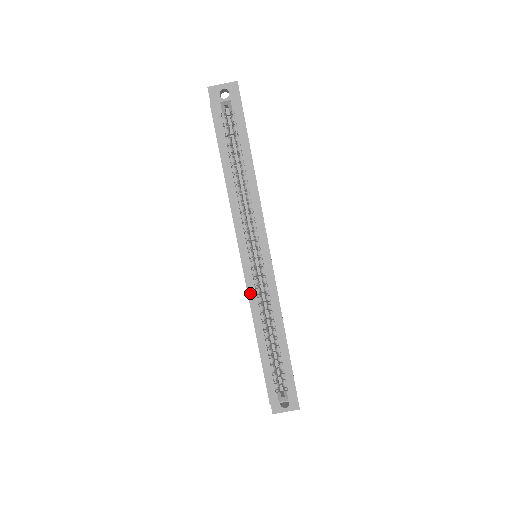
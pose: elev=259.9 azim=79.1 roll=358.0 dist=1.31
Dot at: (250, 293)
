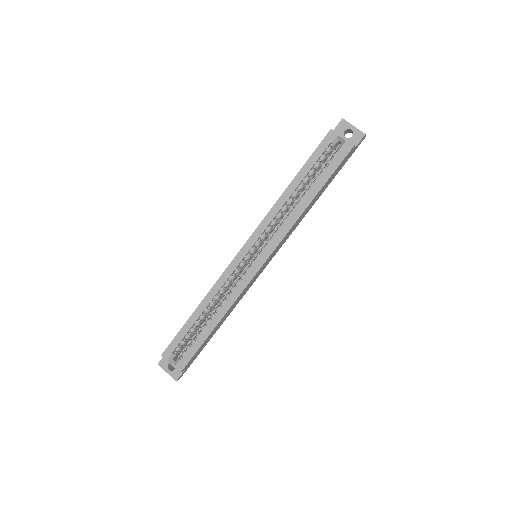
Dot at: (225, 273)
